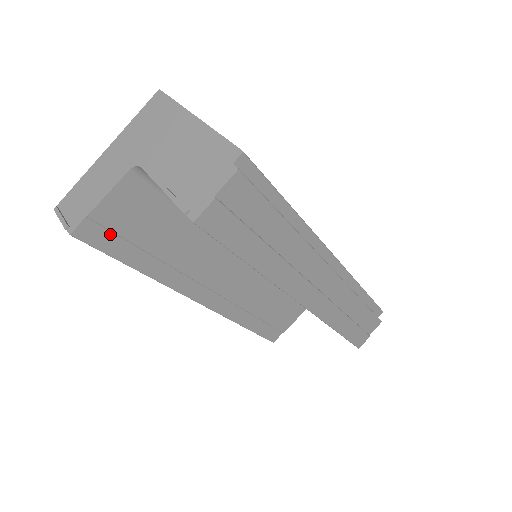
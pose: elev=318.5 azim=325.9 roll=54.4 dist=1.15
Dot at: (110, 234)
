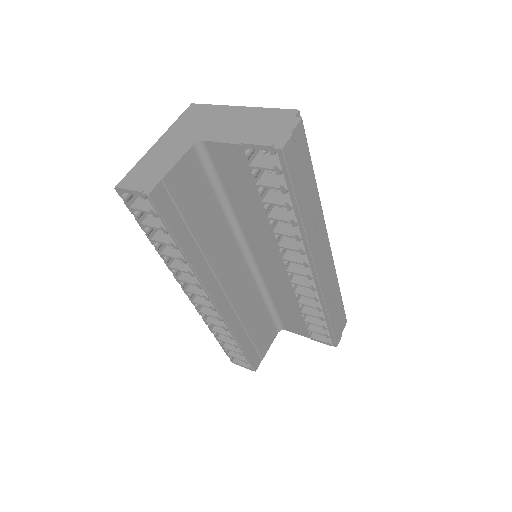
Dot at: (171, 204)
